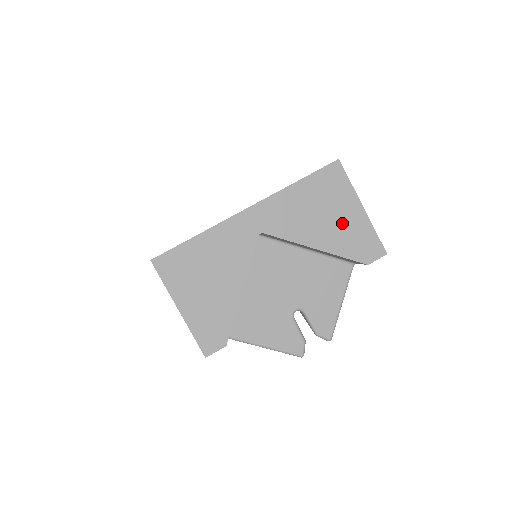
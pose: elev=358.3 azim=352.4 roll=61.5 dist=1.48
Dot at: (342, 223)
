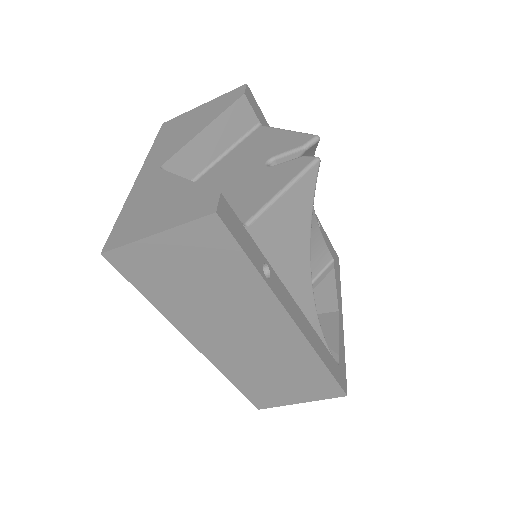
Dot at: (201, 115)
